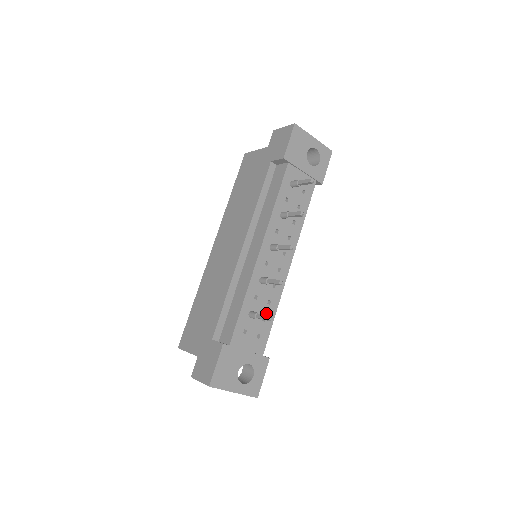
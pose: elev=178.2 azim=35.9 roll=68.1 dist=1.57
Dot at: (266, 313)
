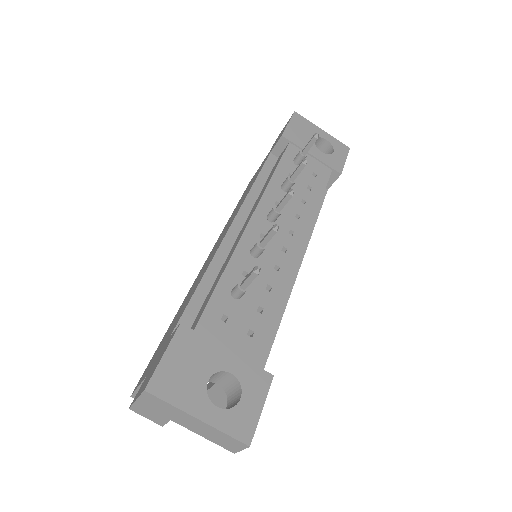
Dot at: (264, 302)
